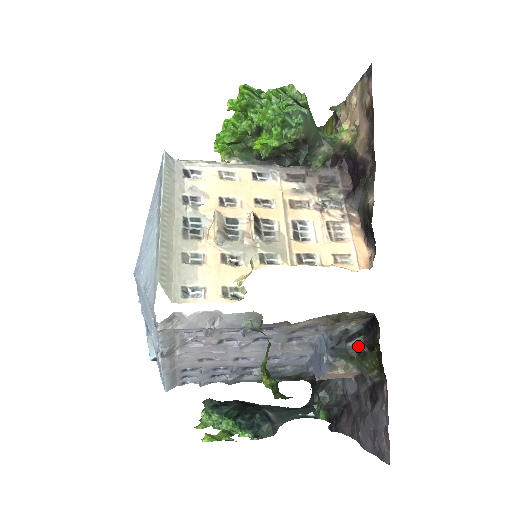
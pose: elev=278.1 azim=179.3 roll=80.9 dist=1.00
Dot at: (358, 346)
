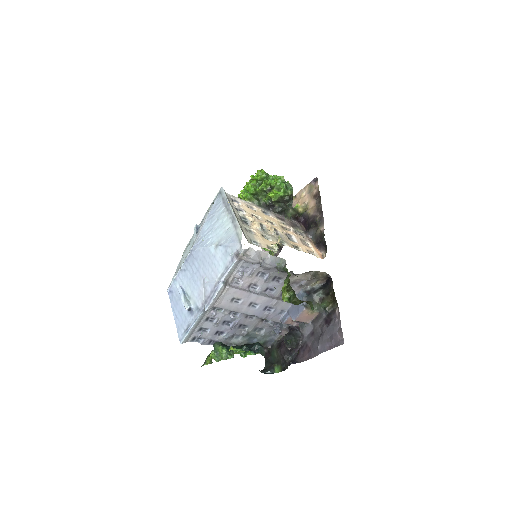
Dot at: (319, 295)
